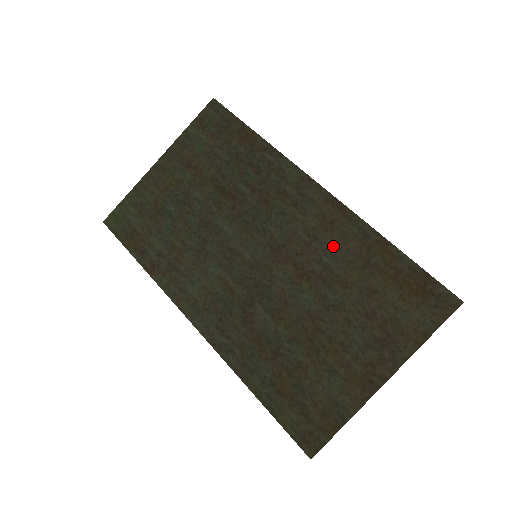
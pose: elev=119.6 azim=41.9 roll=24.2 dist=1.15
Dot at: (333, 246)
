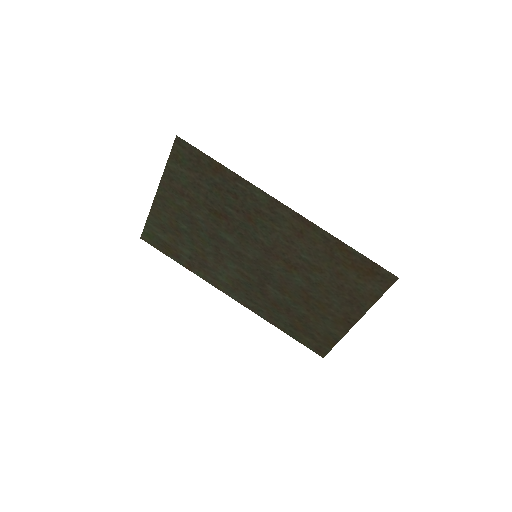
Dot at: (306, 248)
